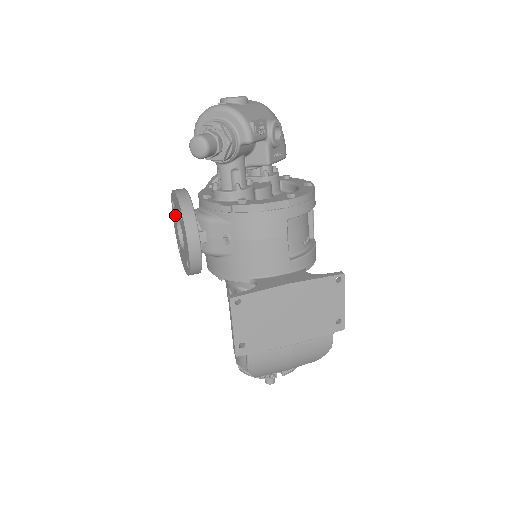
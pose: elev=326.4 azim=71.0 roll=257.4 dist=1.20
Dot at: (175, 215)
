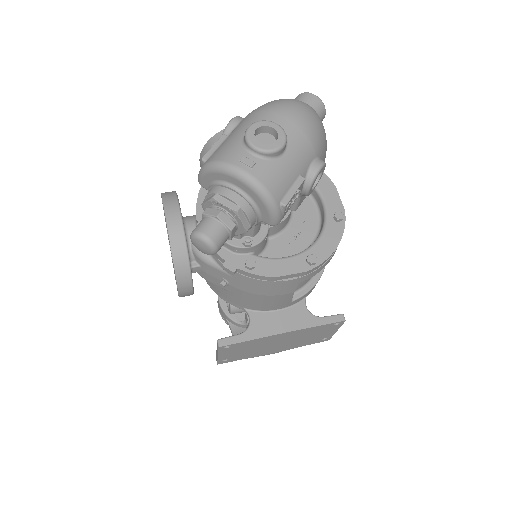
Dot at: occluded
